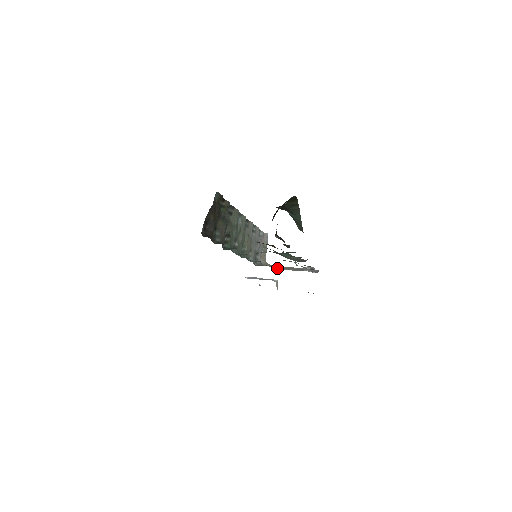
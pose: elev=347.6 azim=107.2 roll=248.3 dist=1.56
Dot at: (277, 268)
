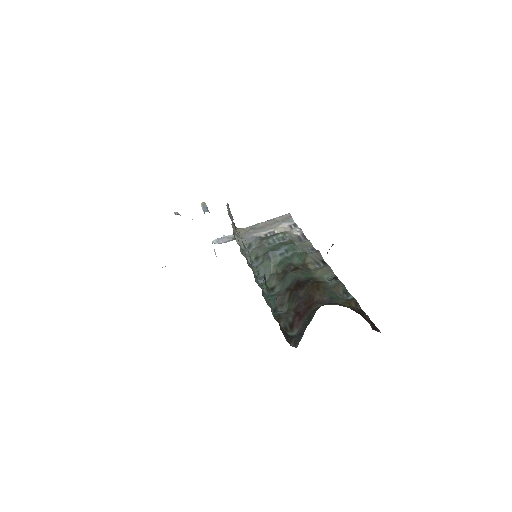
Dot at: (256, 234)
